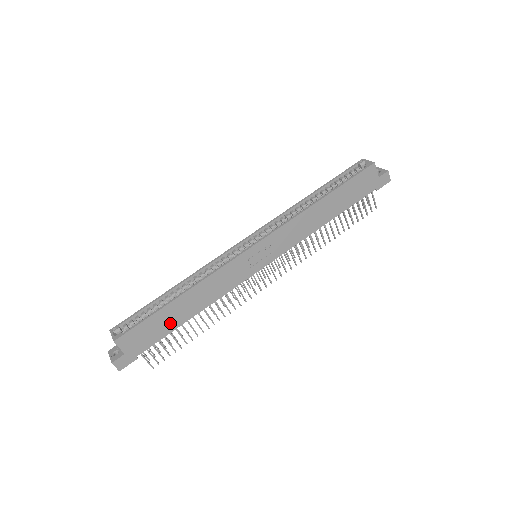
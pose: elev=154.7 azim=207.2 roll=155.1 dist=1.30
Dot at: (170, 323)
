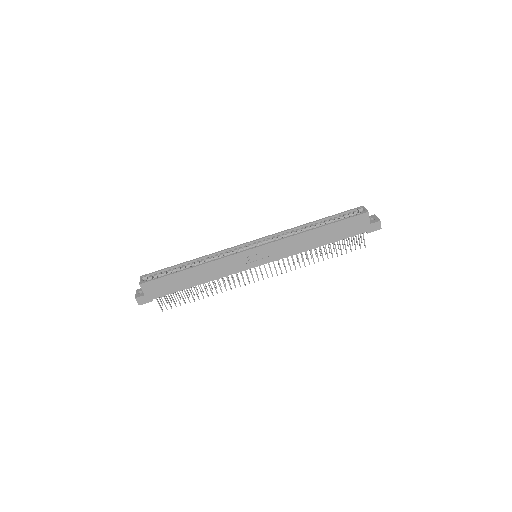
Dot at: (180, 284)
